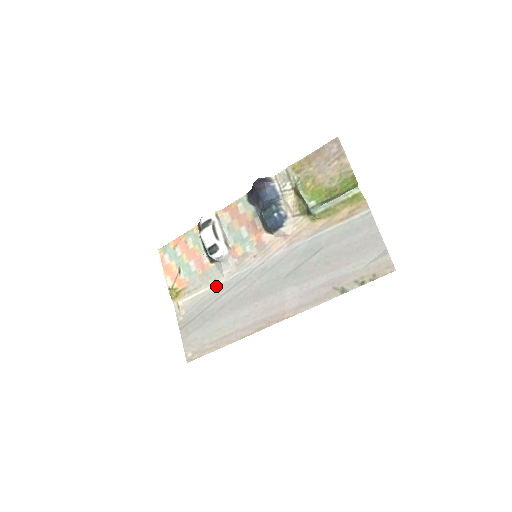
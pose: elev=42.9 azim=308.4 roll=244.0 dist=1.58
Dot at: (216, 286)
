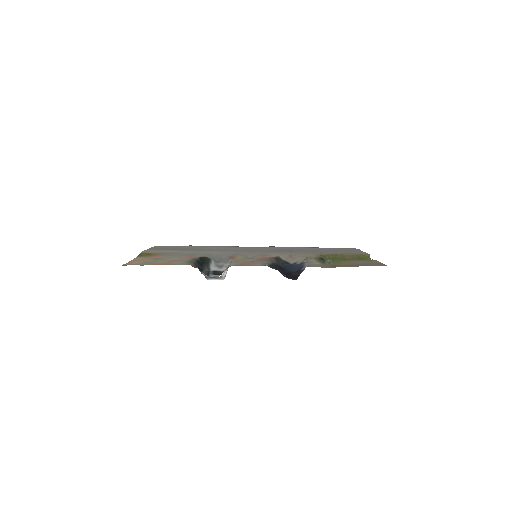
Dot at: (201, 252)
